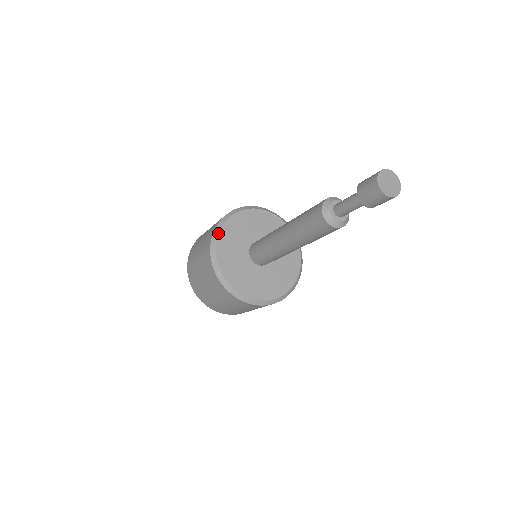
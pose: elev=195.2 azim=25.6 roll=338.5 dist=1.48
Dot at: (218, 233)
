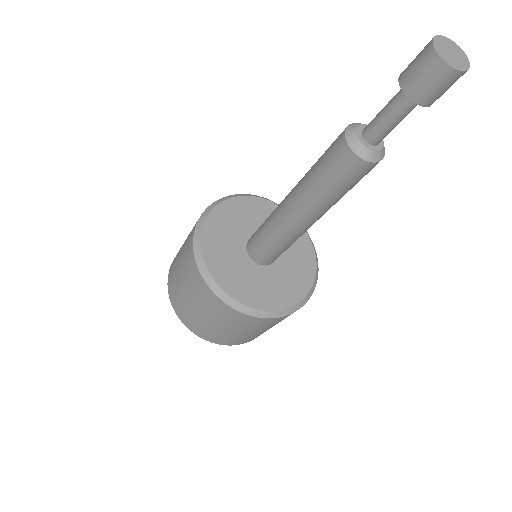
Dot at: (218, 203)
